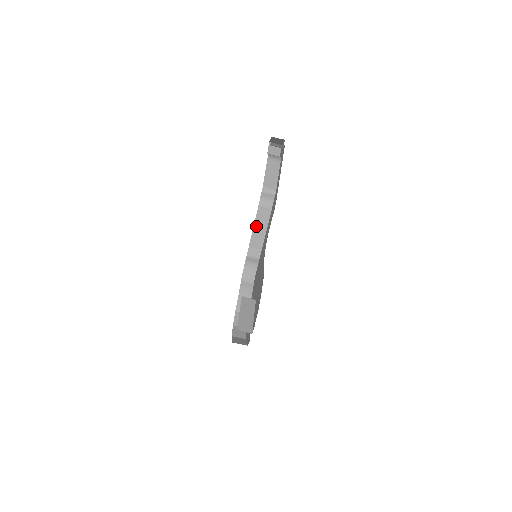
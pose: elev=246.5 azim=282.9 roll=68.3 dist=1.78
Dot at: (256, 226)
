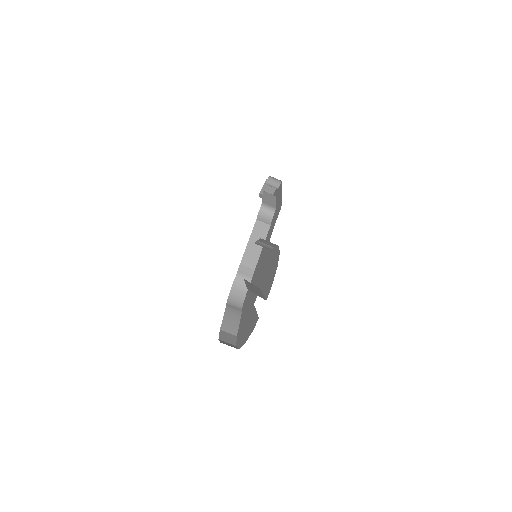
Dot at: (251, 241)
